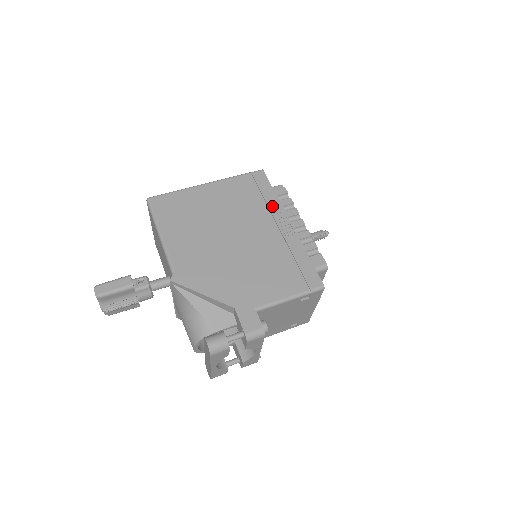
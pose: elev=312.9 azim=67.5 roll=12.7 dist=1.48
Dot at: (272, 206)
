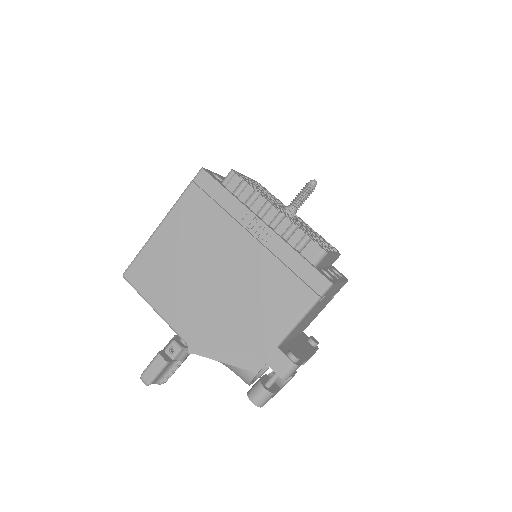
Dot at: (234, 212)
